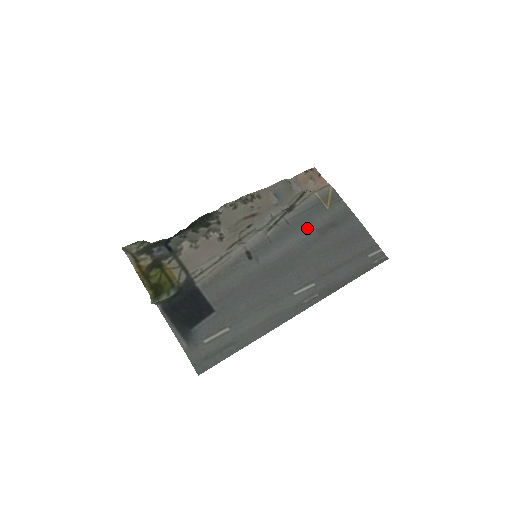
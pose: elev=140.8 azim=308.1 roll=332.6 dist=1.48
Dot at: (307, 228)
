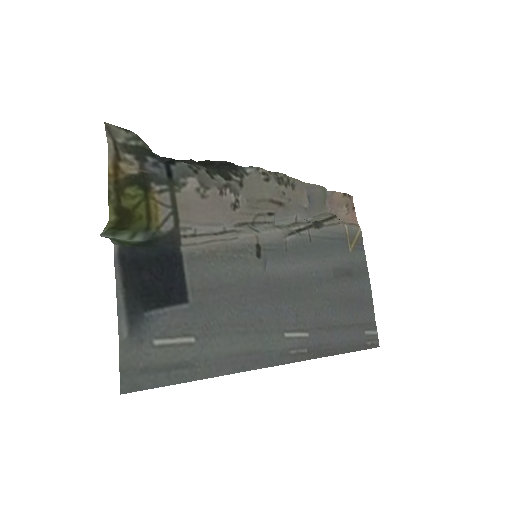
Dot at: (325, 260)
